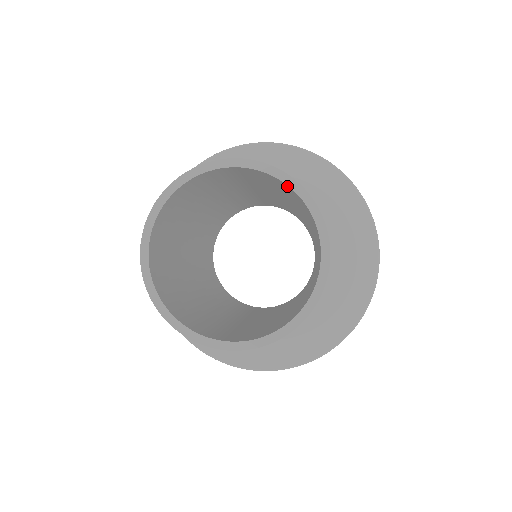
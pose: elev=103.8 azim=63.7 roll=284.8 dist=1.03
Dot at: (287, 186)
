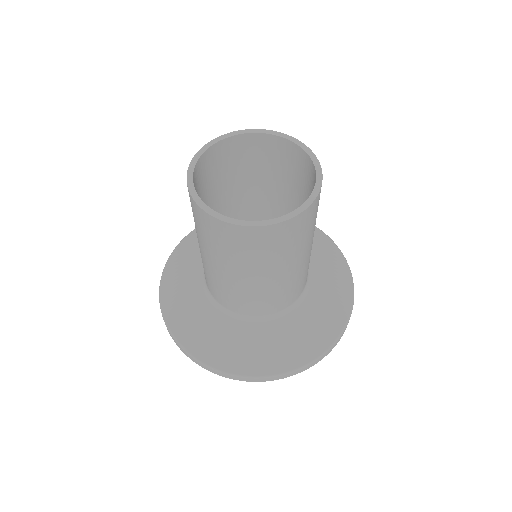
Dot at: (270, 138)
